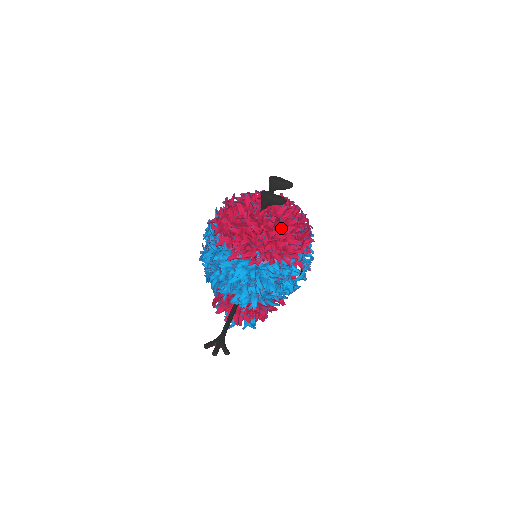
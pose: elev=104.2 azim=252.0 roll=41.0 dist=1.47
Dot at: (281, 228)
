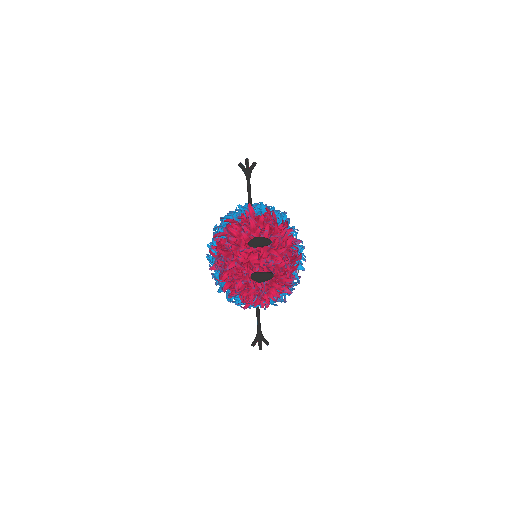
Dot at: occluded
